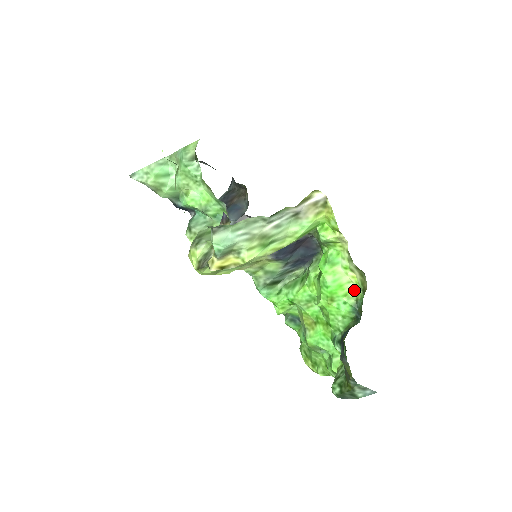
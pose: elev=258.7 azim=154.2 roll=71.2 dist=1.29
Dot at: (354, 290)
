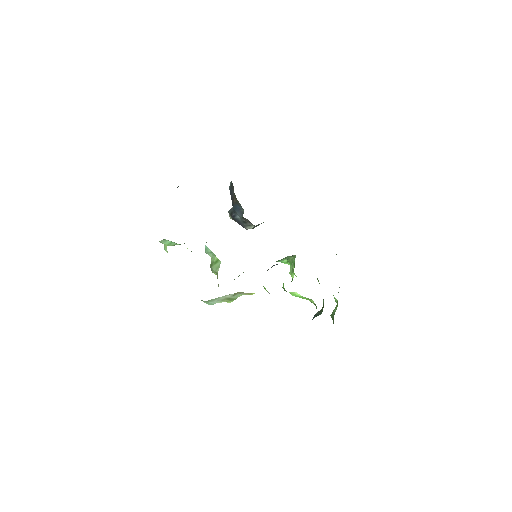
Dot at: (312, 300)
